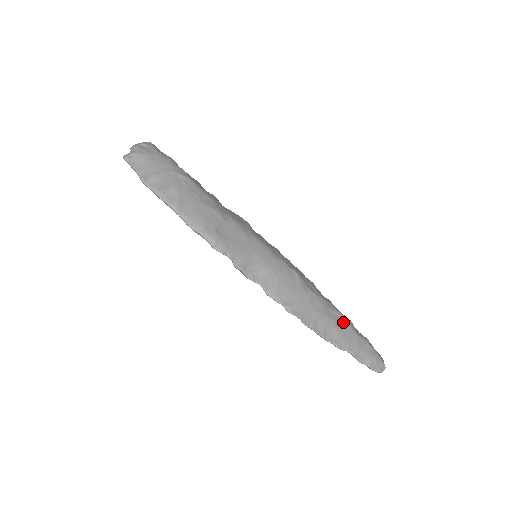
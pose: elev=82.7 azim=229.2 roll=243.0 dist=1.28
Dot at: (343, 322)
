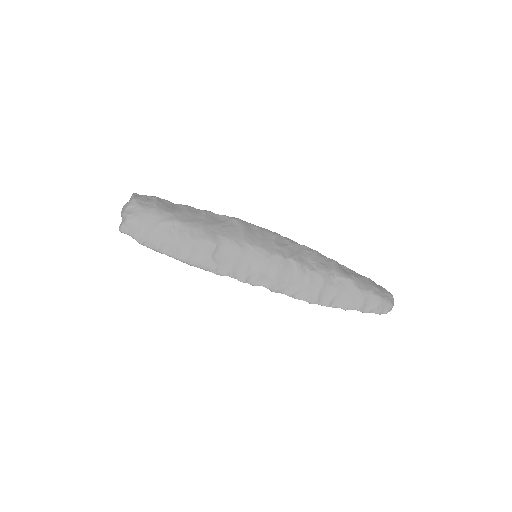
Dot at: (346, 285)
